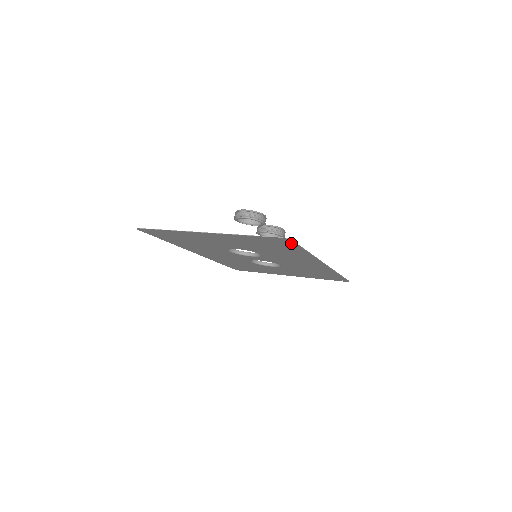
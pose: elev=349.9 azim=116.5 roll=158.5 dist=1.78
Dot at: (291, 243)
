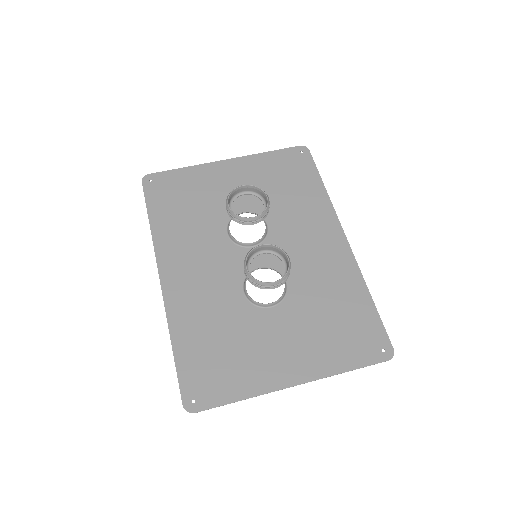
Dot at: (381, 337)
